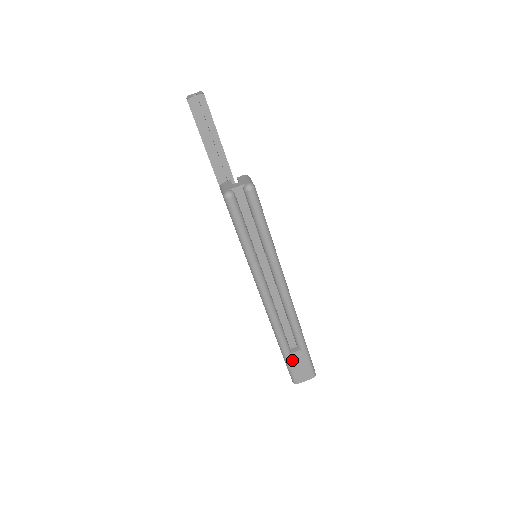
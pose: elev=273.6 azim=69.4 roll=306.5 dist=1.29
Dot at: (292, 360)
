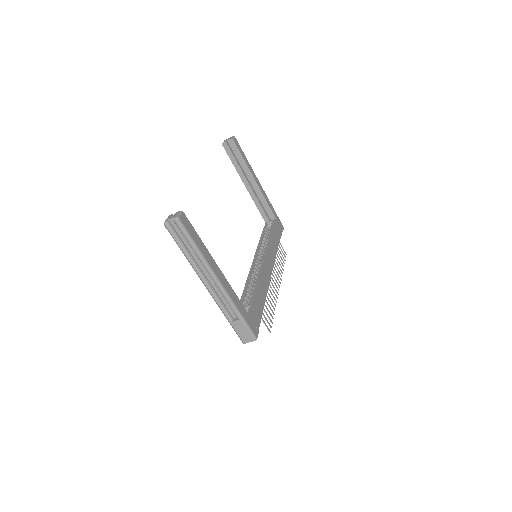
Dot at: (235, 326)
